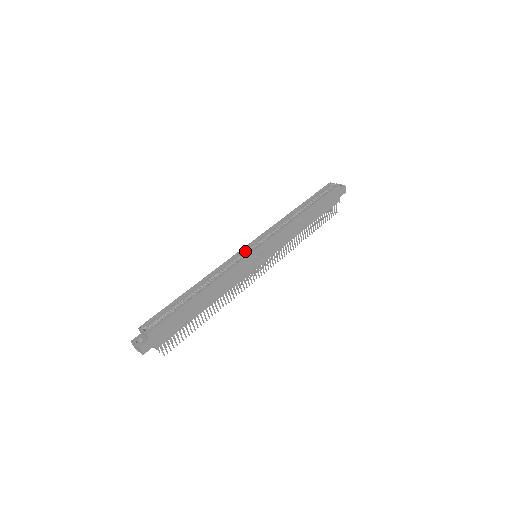
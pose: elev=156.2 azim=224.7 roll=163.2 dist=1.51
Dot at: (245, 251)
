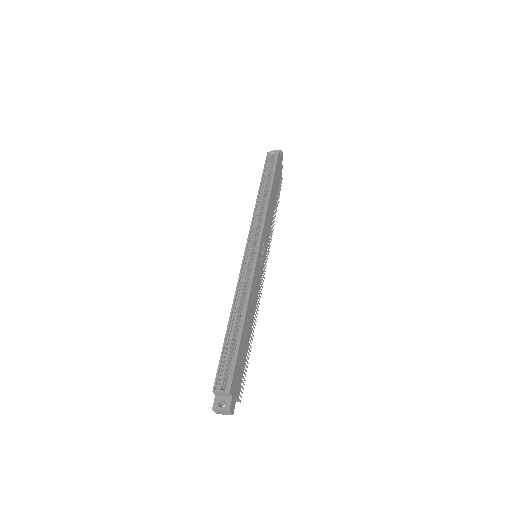
Dot at: (247, 256)
